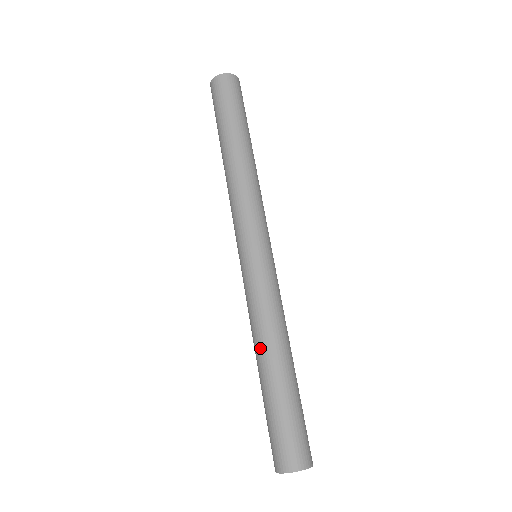
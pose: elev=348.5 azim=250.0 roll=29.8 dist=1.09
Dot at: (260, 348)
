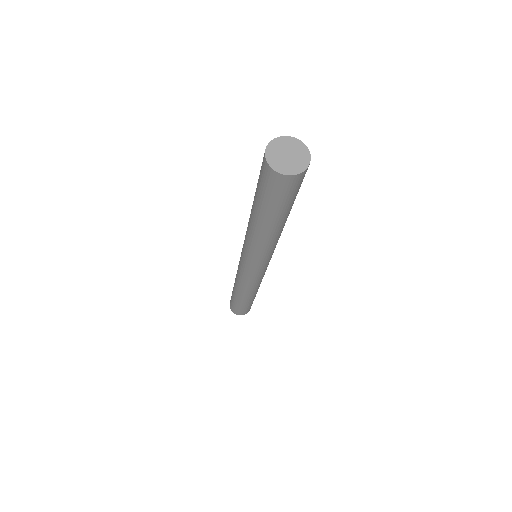
Dot at: occluded
